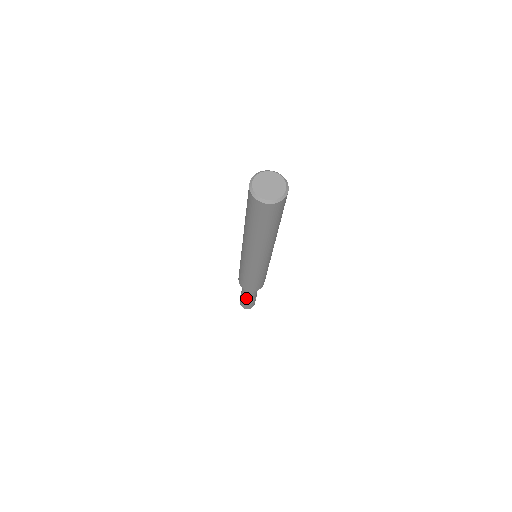
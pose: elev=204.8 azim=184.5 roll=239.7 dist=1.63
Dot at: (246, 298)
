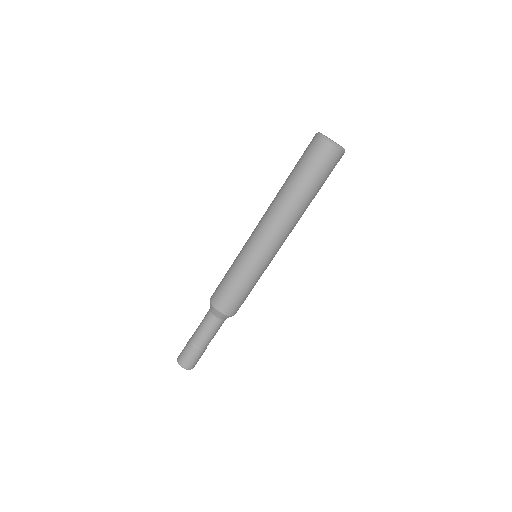
Dot at: (197, 336)
